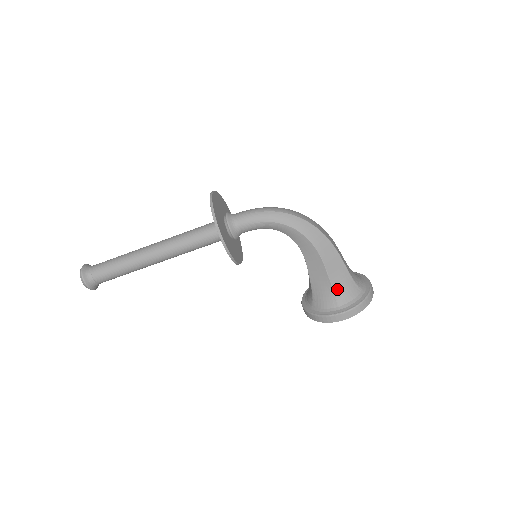
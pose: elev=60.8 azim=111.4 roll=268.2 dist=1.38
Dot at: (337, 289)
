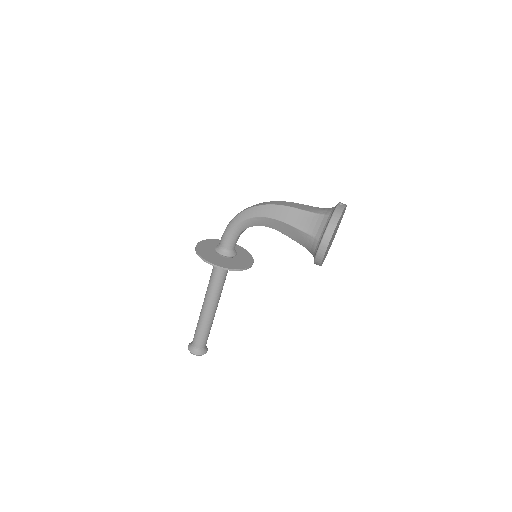
Dot at: (308, 230)
